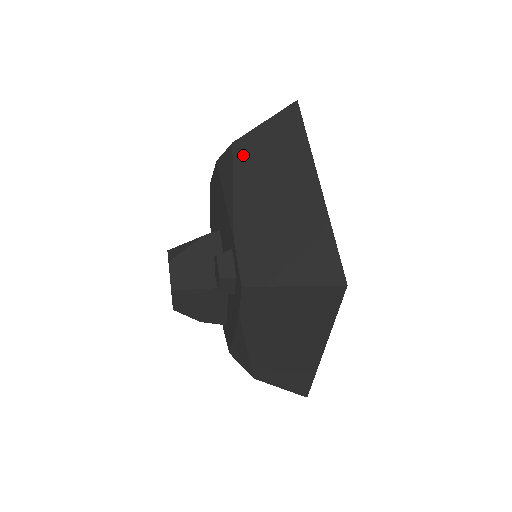
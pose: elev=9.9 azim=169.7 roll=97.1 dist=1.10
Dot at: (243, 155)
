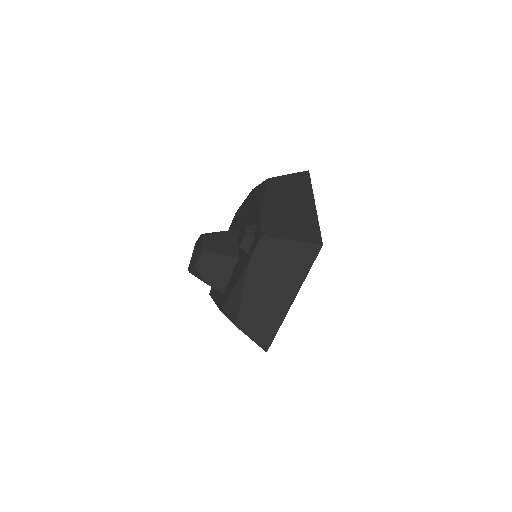
Dot at: (273, 184)
